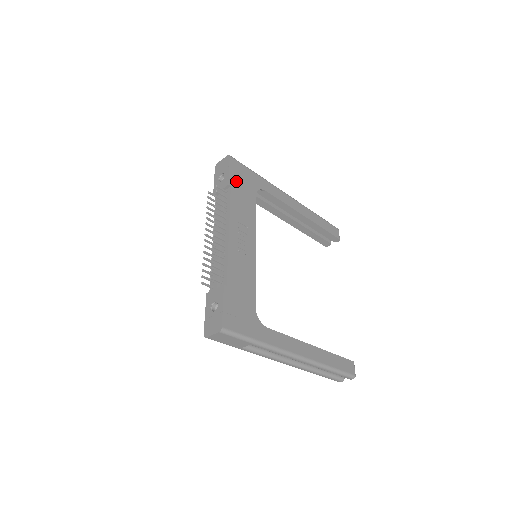
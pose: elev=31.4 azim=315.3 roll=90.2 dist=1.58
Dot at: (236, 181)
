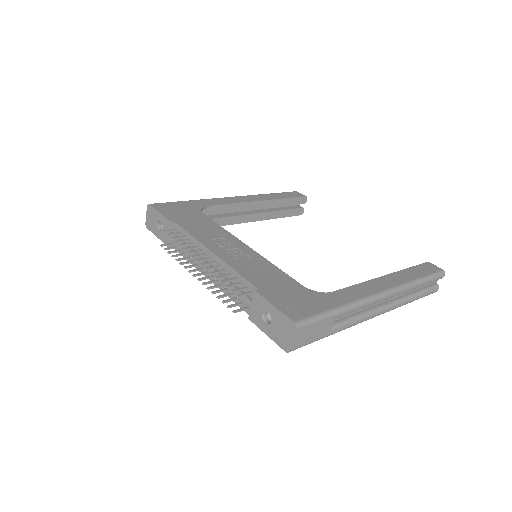
Dot at: (175, 216)
